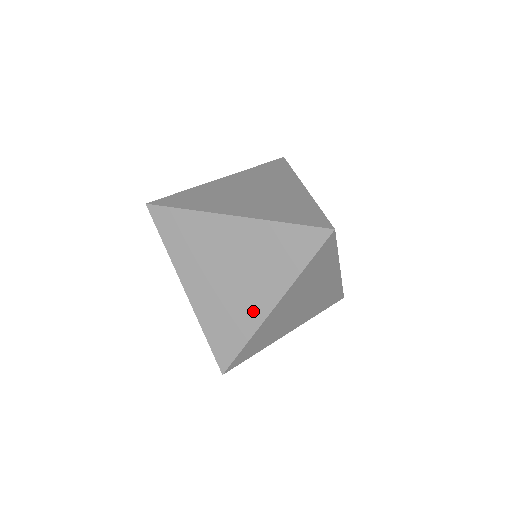
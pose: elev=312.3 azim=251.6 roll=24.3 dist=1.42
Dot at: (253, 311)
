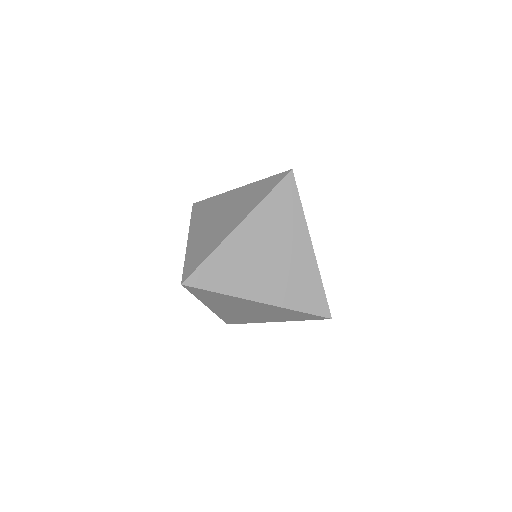
Dot at: (259, 320)
